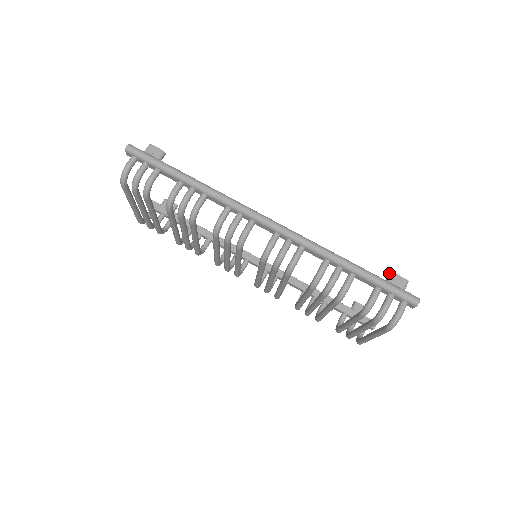
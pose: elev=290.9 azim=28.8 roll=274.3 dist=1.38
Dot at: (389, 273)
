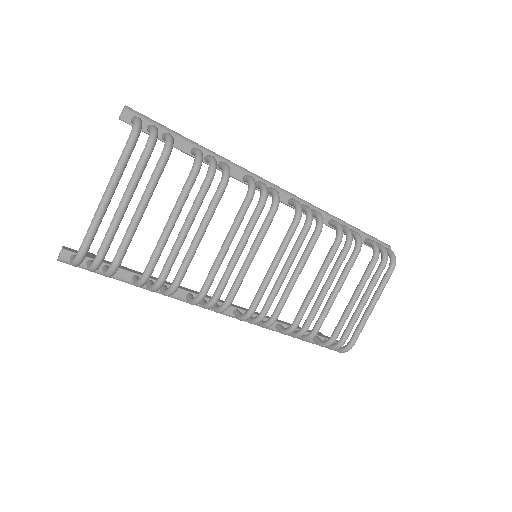
Dot at: occluded
